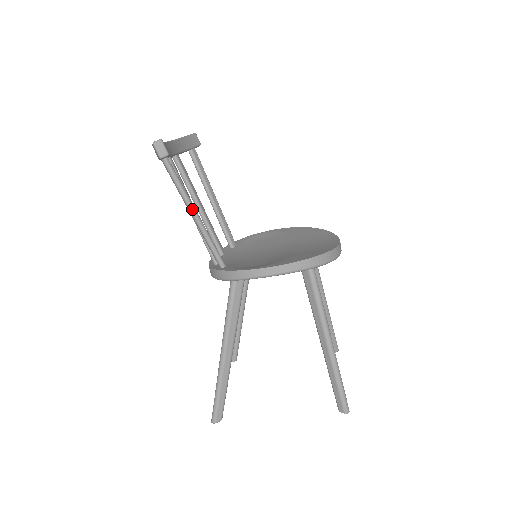
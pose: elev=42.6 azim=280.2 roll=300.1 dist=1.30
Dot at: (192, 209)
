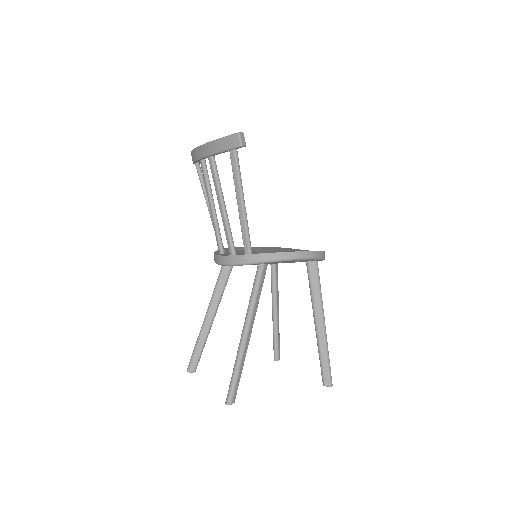
Dot at: (243, 197)
